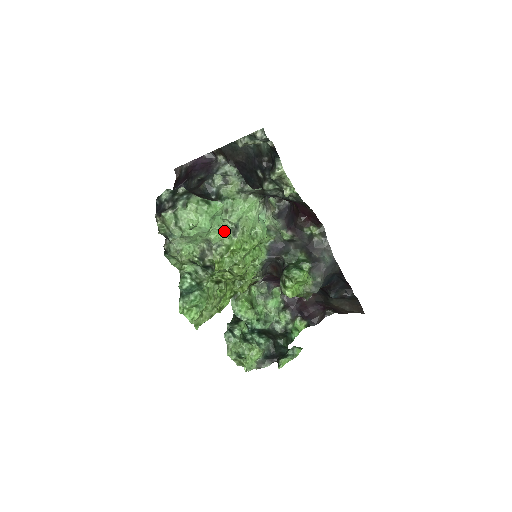
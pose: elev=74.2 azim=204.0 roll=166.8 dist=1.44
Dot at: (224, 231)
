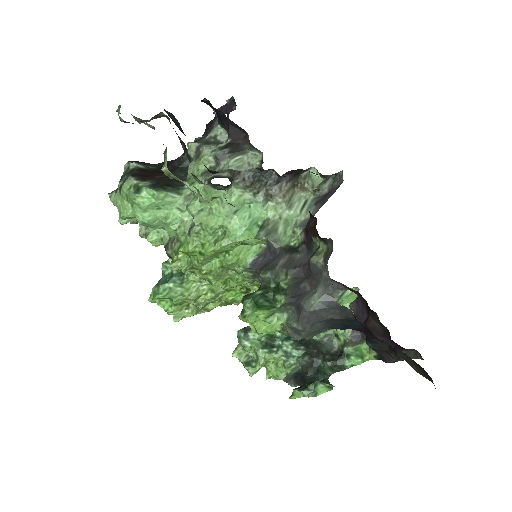
Dot at: (180, 224)
